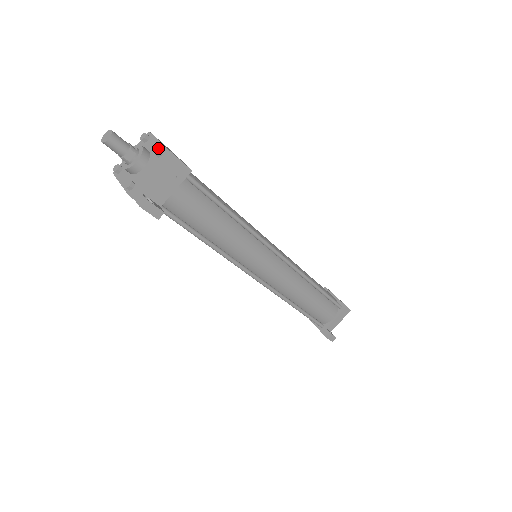
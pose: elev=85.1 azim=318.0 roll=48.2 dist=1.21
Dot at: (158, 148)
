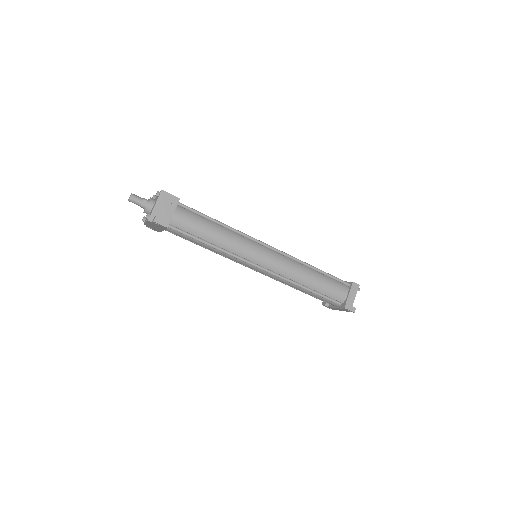
Dot at: (157, 192)
